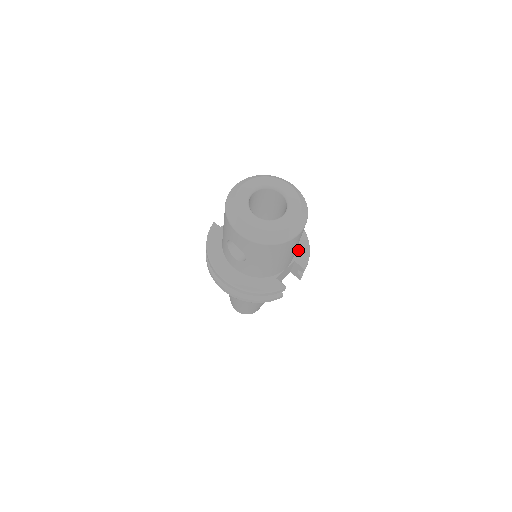
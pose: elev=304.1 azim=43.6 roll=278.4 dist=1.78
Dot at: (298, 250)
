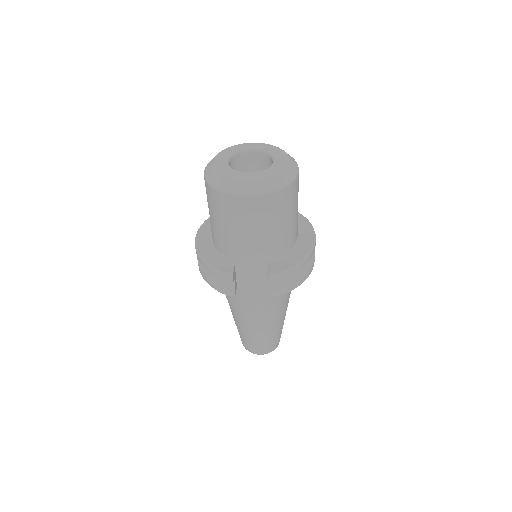
Dot at: (283, 260)
